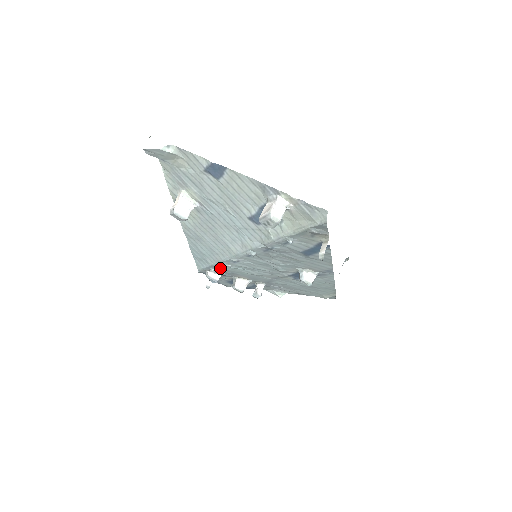
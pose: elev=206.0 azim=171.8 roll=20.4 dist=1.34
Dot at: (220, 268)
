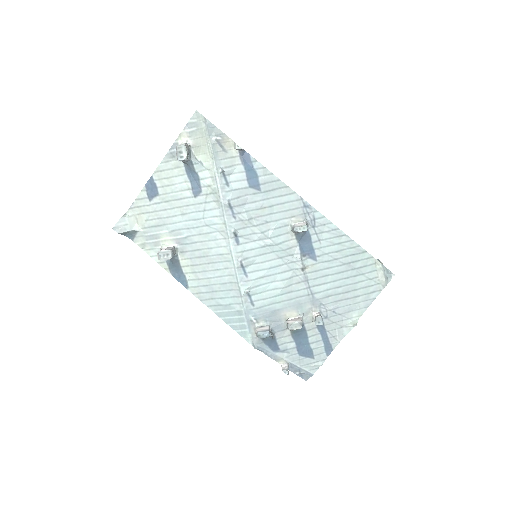
Dot at: (254, 309)
